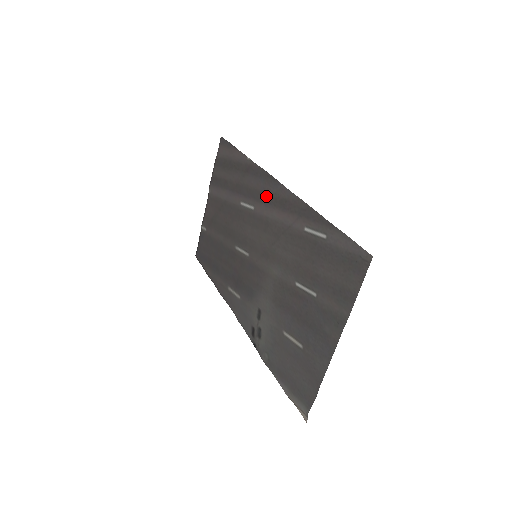
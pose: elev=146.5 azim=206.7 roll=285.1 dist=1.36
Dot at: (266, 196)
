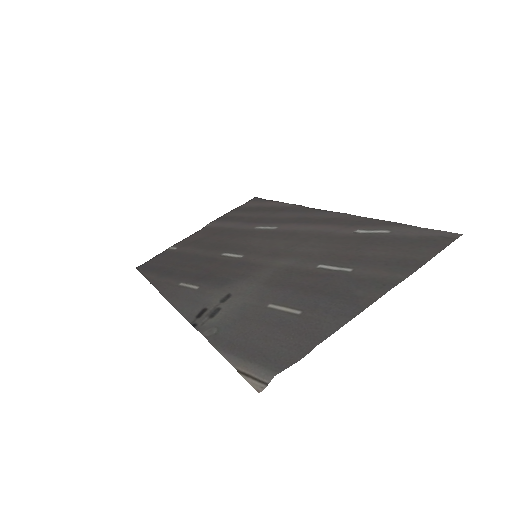
Dot at: (303, 219)
